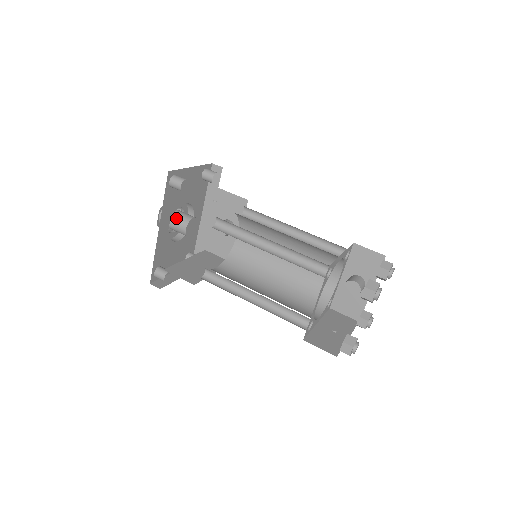
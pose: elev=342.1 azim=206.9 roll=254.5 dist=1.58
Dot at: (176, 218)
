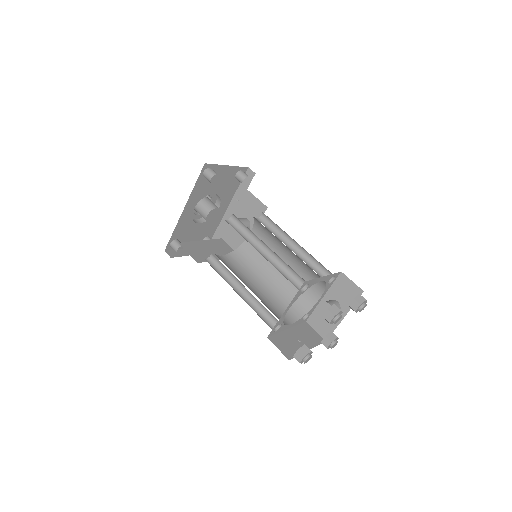
Dot at: (203, 204)
